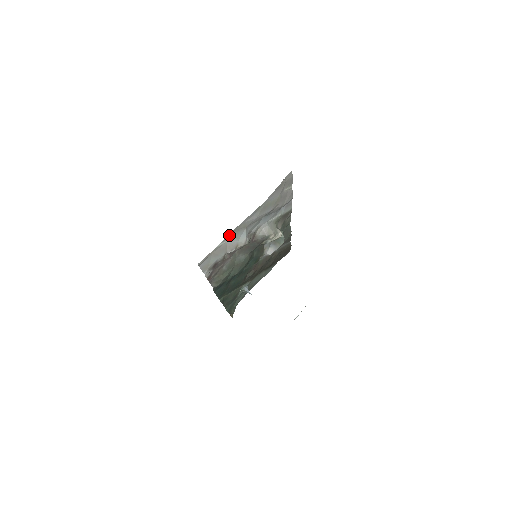
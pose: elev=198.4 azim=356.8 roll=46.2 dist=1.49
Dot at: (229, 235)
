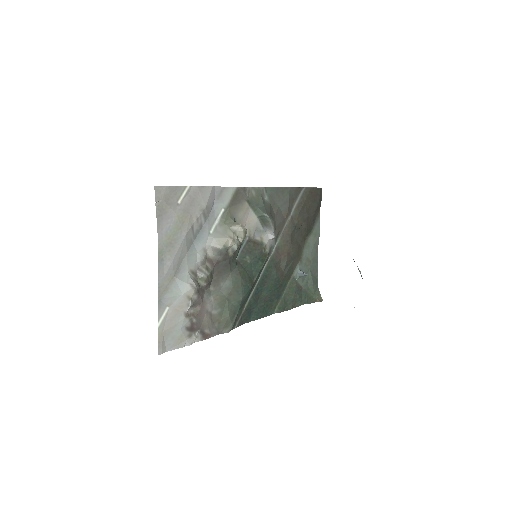
Dot at: (160, 304)
